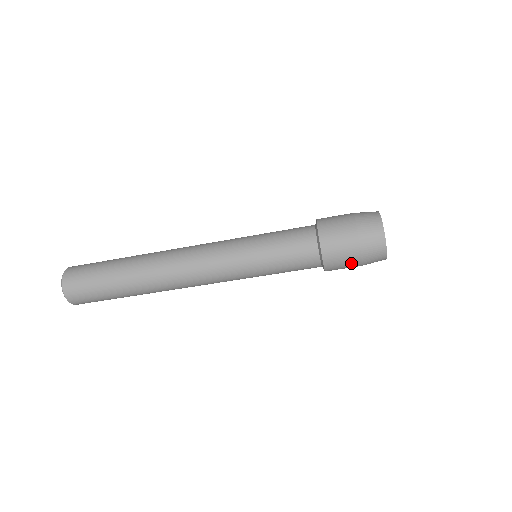
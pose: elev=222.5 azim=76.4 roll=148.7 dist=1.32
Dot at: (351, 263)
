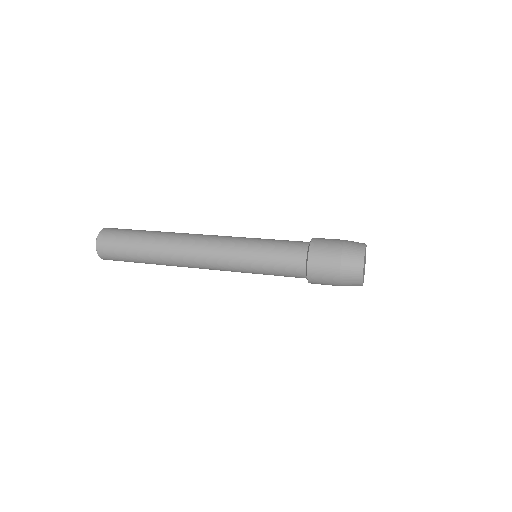
Dot at: (332, 285)
